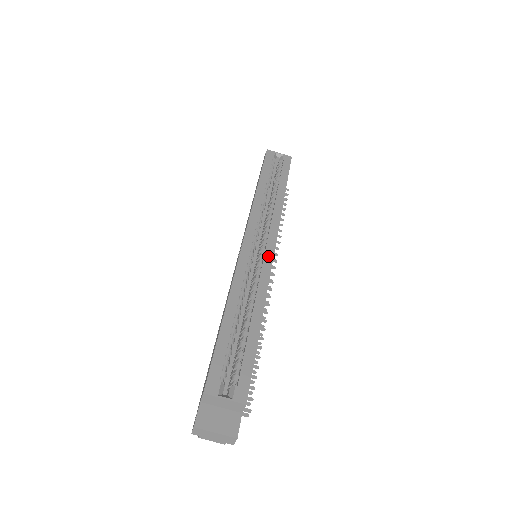
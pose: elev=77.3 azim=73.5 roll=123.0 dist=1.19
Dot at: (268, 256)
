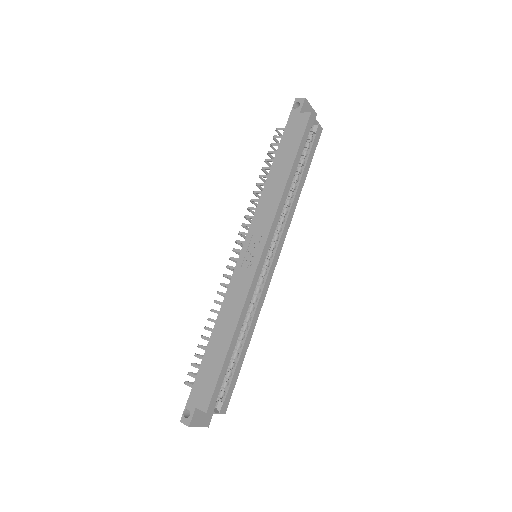
Dot at: (270, 275)
